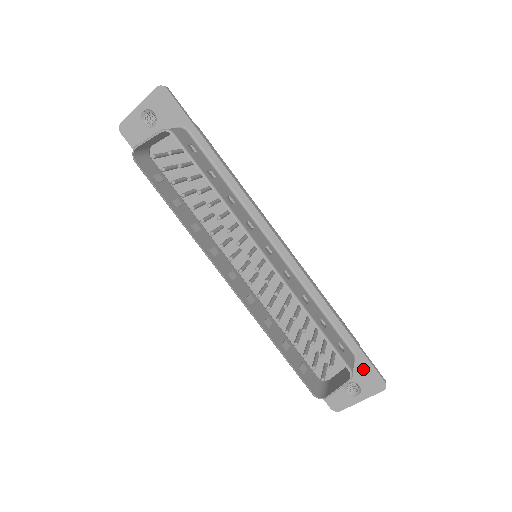
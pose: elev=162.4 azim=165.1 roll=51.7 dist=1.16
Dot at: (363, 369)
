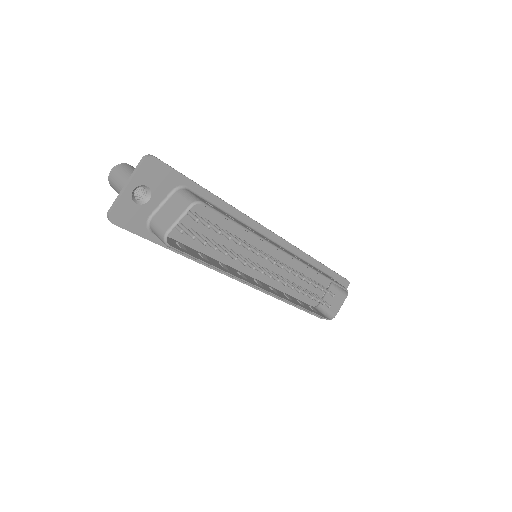
Dot at: occluded
